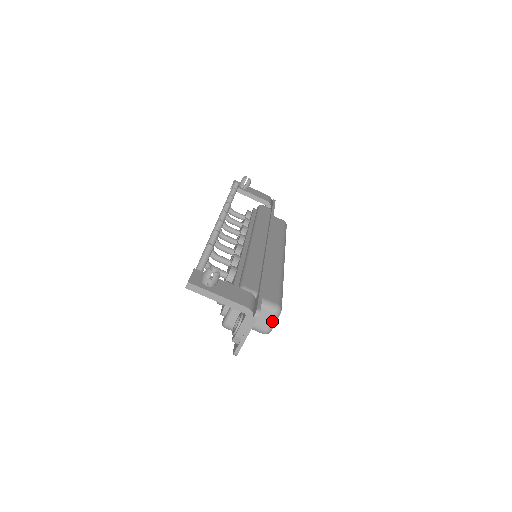
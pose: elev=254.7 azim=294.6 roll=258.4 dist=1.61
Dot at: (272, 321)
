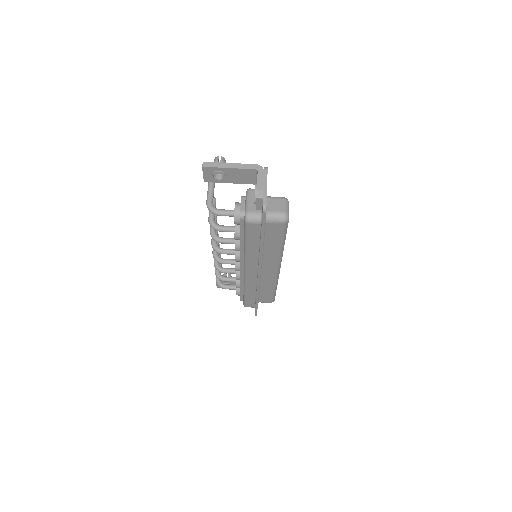
Dot at: (285, 205)
